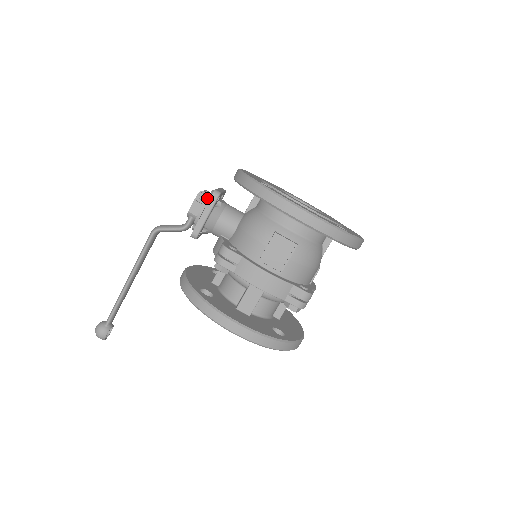
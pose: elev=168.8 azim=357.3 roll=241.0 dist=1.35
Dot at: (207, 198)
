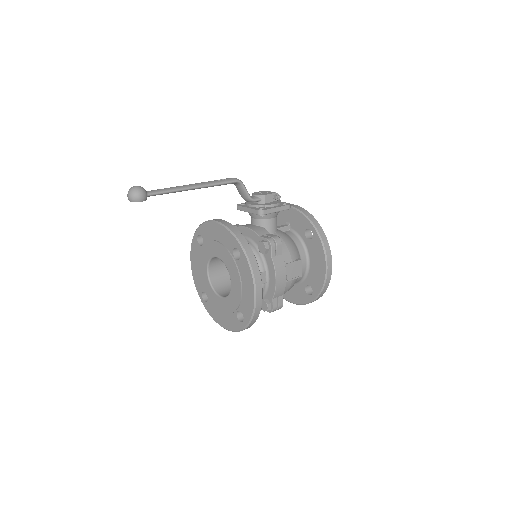
Dot at: occluded
